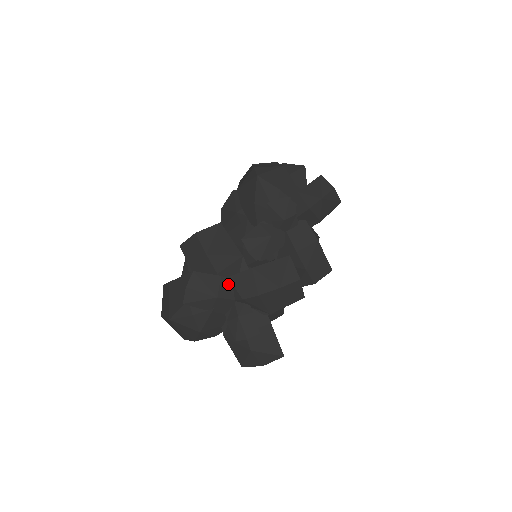
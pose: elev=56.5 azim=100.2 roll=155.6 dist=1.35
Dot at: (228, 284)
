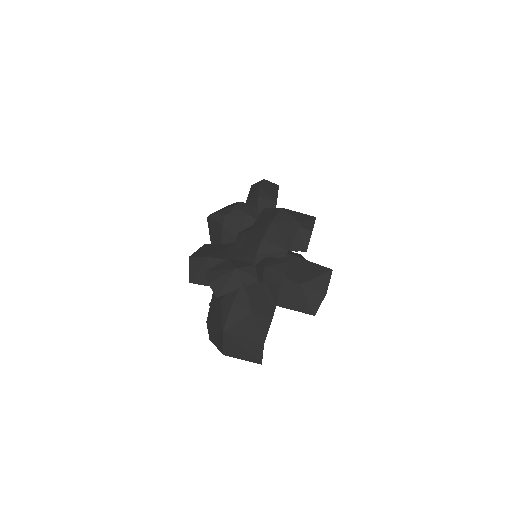
Dot at: (239, 260)
